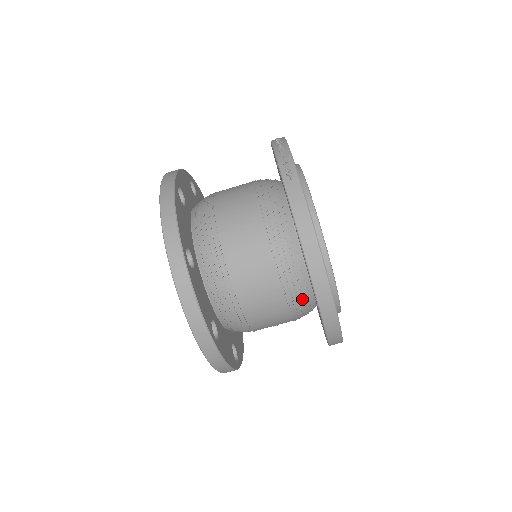
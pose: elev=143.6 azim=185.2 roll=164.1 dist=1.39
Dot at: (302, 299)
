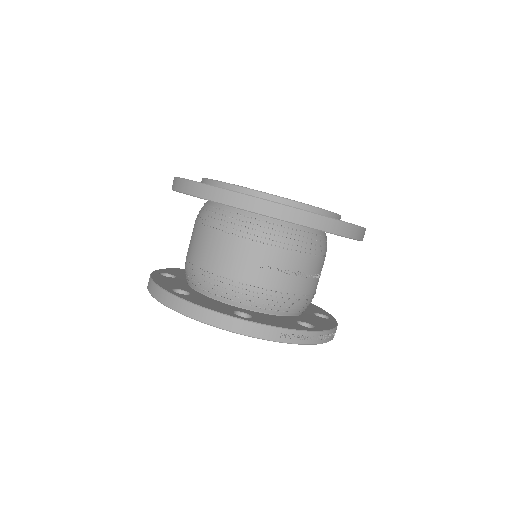
Dot at: (223, 217)
